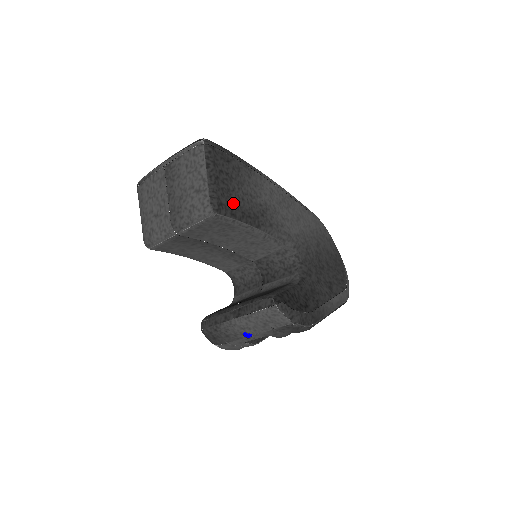
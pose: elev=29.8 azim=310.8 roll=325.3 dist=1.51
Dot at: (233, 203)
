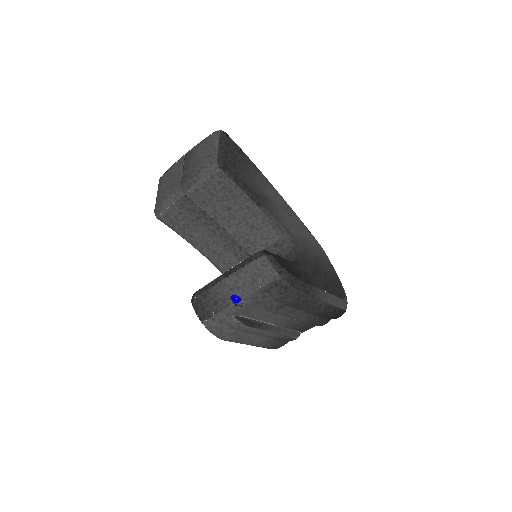
Dot at: (238, 174)
